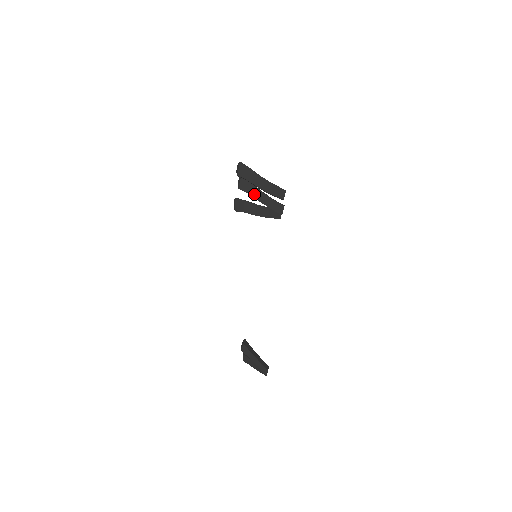
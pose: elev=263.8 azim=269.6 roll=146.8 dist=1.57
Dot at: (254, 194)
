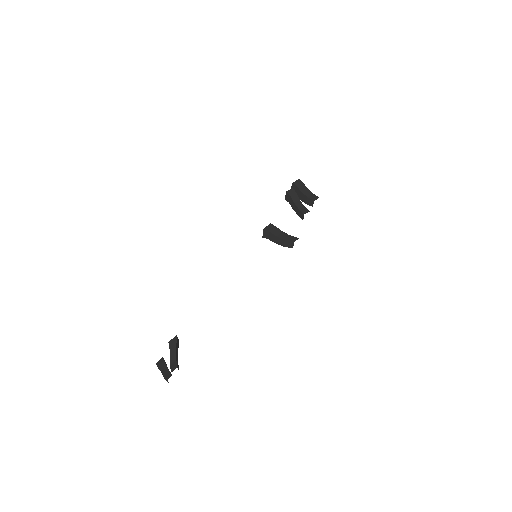
Dot at: (294, 199)
